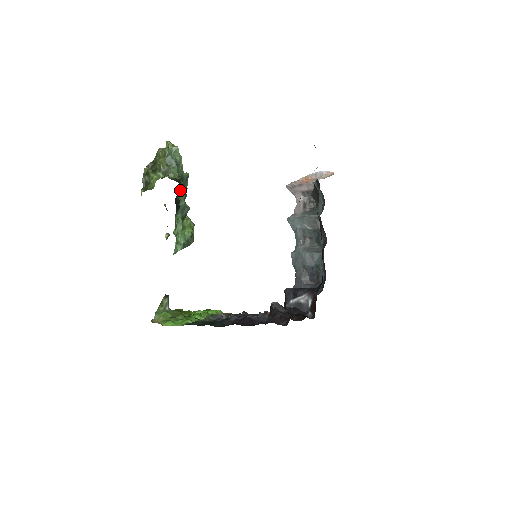
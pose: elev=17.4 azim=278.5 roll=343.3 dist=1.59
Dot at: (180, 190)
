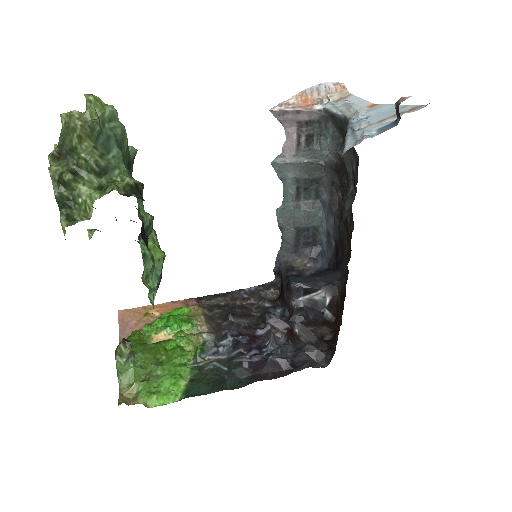
Dot at: occluded
